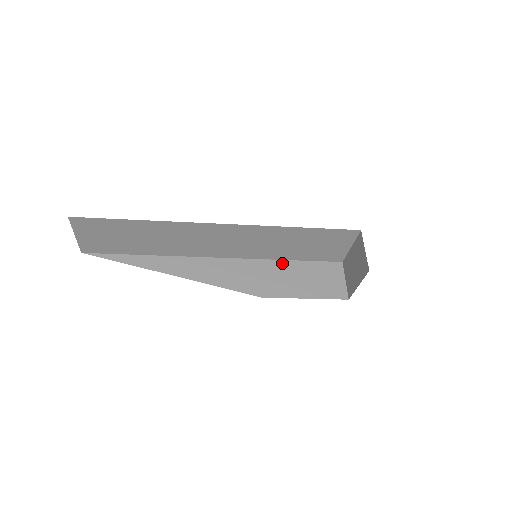
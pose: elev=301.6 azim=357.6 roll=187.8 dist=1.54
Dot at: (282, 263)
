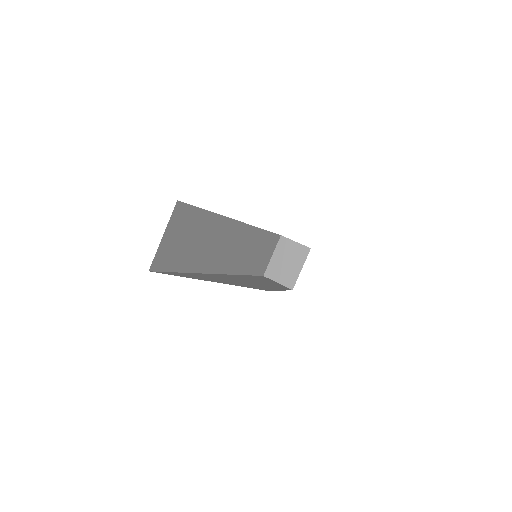
Dot at: (248, 276)
